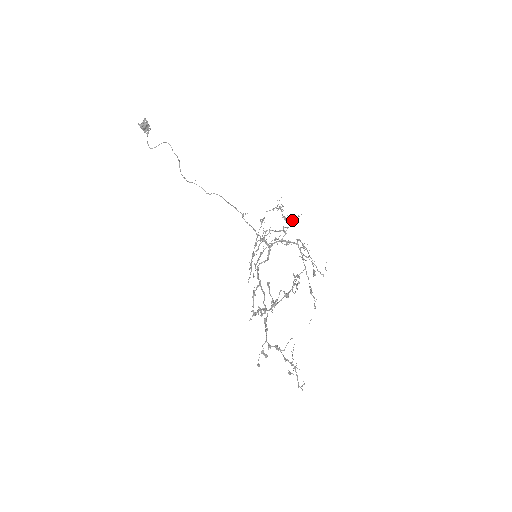
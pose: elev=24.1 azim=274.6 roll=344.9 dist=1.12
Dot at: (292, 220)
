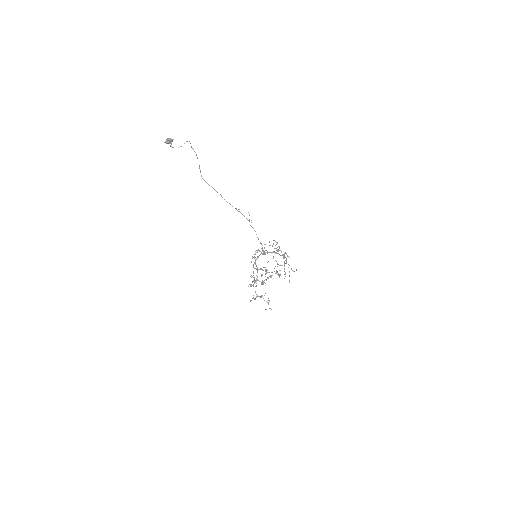
Dot at: (283, 256)
